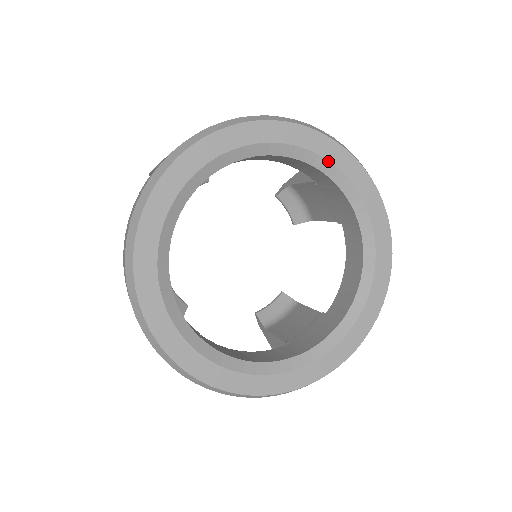
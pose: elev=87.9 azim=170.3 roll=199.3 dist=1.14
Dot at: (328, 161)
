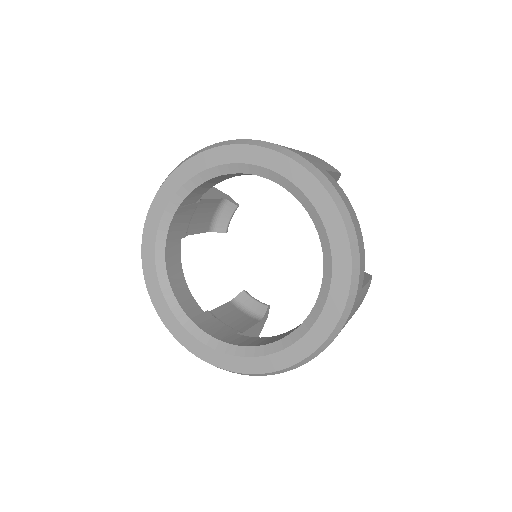
Dot at: (236, 163)
